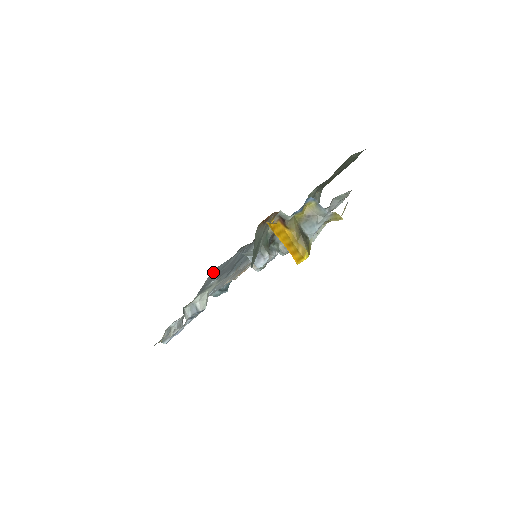
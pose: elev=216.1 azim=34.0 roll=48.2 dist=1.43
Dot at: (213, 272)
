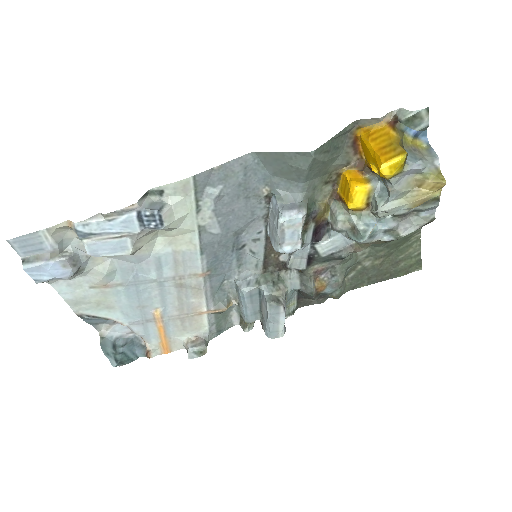
Dot at: (244, 162)
